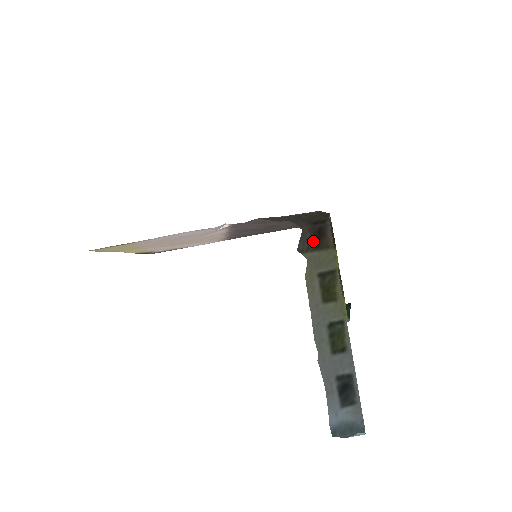
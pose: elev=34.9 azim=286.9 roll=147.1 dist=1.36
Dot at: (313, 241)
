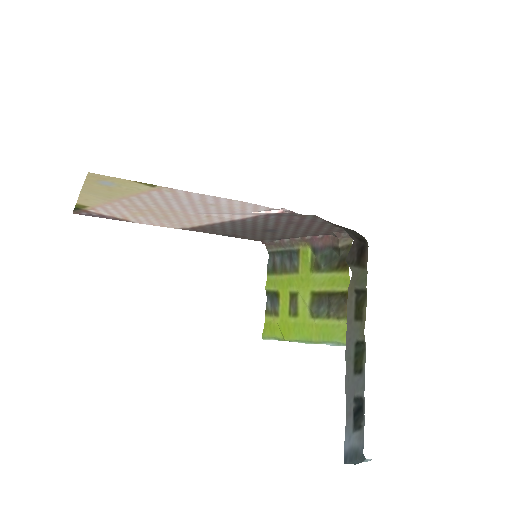
Dot at: (357, 256)
